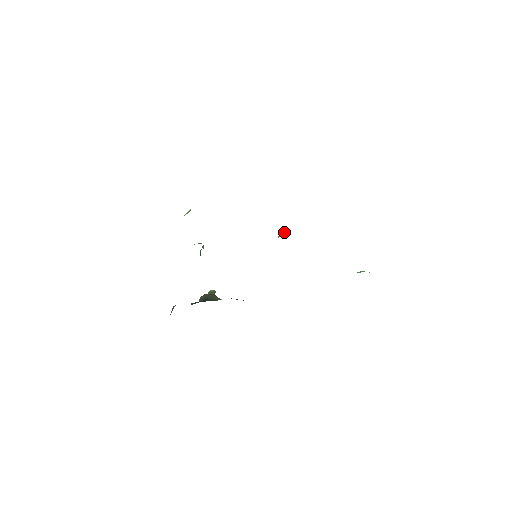
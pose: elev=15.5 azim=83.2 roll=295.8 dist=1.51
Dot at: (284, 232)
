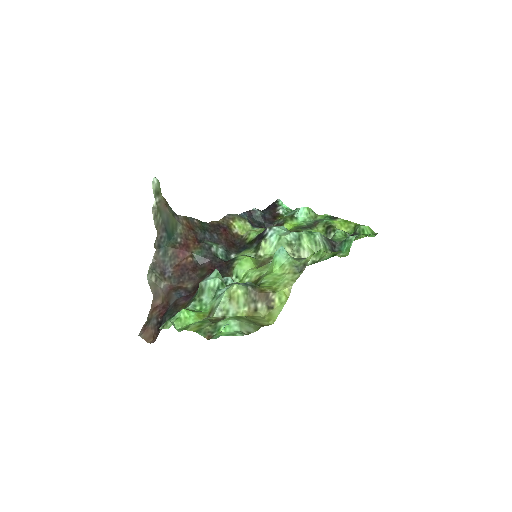
Dot at: (294, 248)
